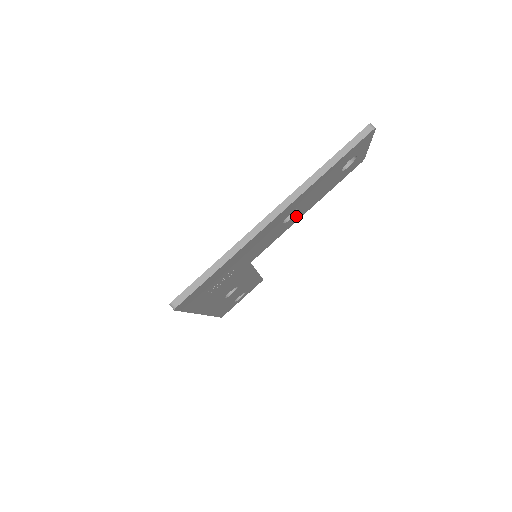
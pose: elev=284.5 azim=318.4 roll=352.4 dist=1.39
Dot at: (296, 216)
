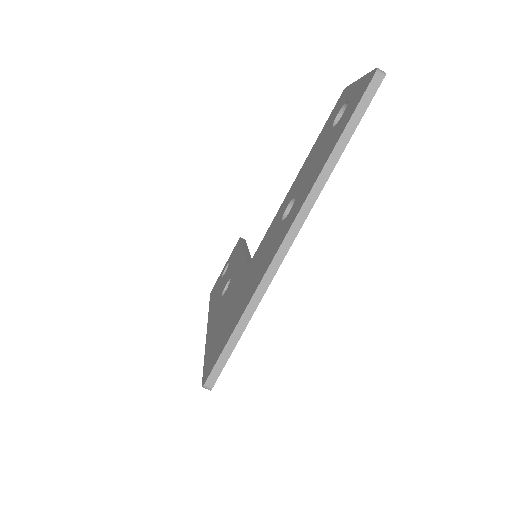
Dot at: occluded
